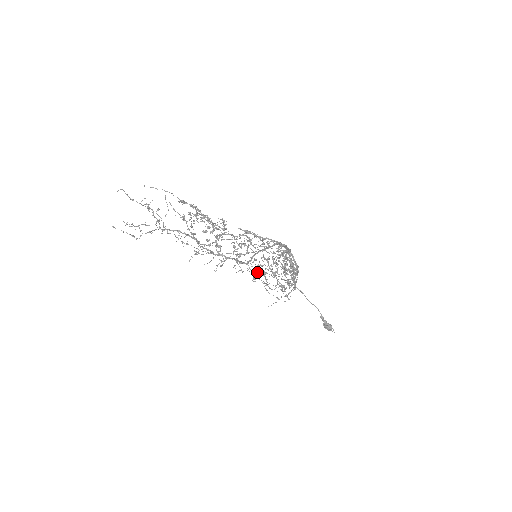
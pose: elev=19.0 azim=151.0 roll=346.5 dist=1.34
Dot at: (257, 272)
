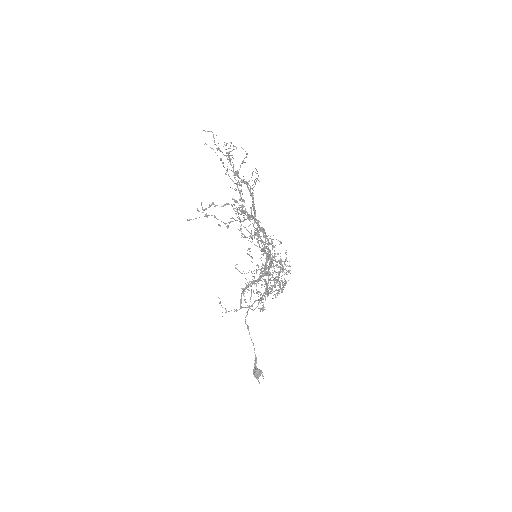
Dot at: (275, 256)
